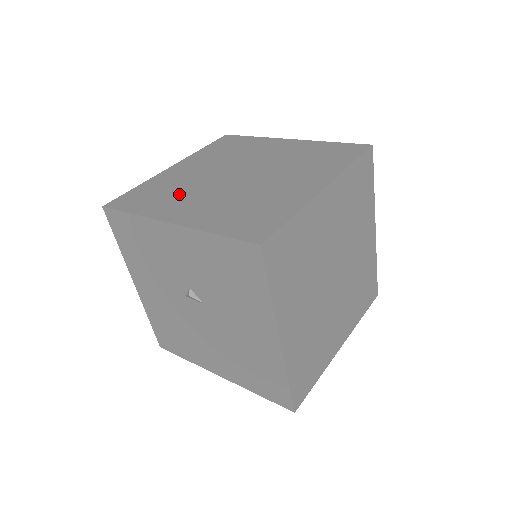
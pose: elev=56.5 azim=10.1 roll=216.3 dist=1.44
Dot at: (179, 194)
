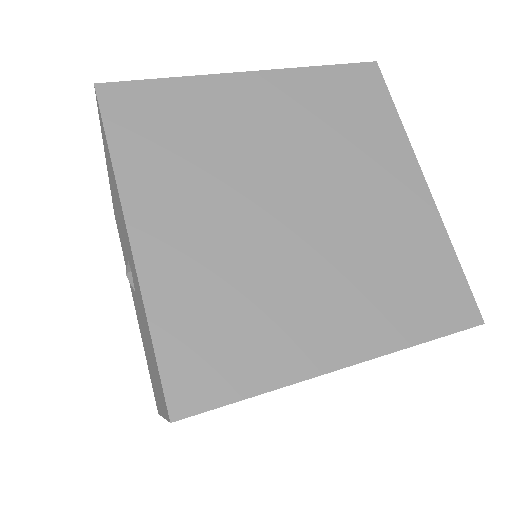
Dot at: (196, 169)
